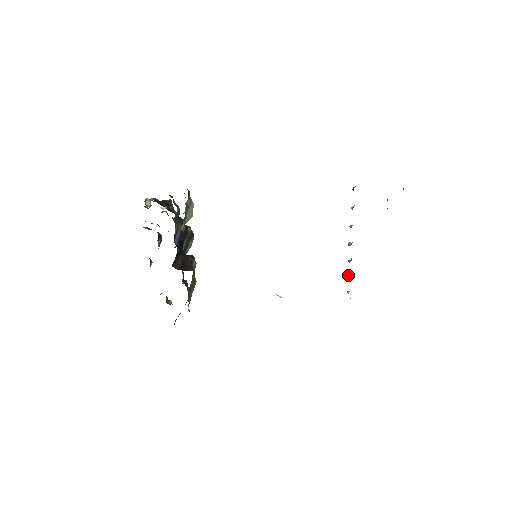
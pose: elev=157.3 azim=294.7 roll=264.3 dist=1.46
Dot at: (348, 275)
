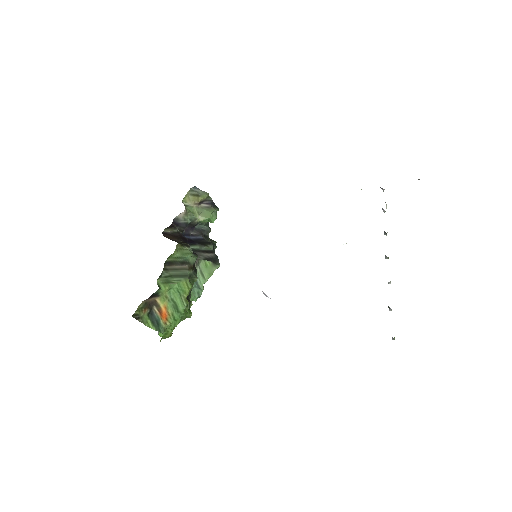
Dot at: occluded
